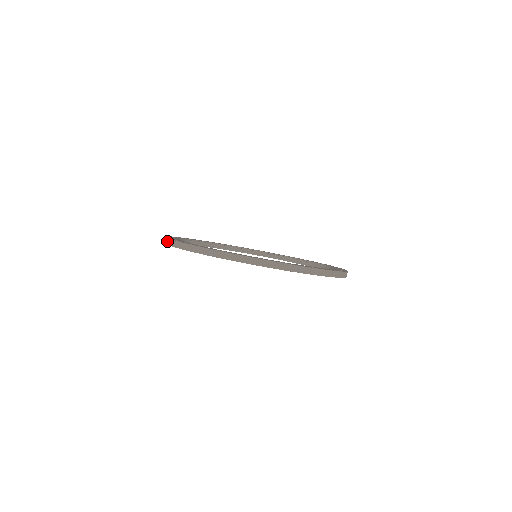
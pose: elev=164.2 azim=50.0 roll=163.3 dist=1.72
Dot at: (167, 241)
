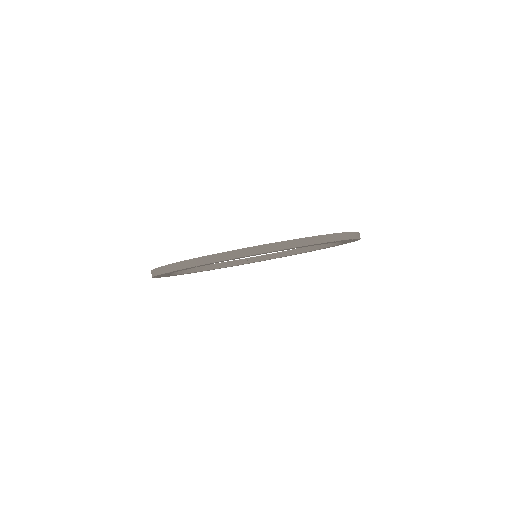
Dot at: (212, 258)
